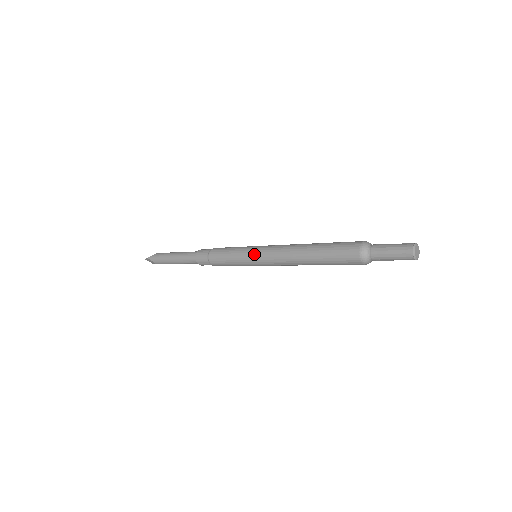
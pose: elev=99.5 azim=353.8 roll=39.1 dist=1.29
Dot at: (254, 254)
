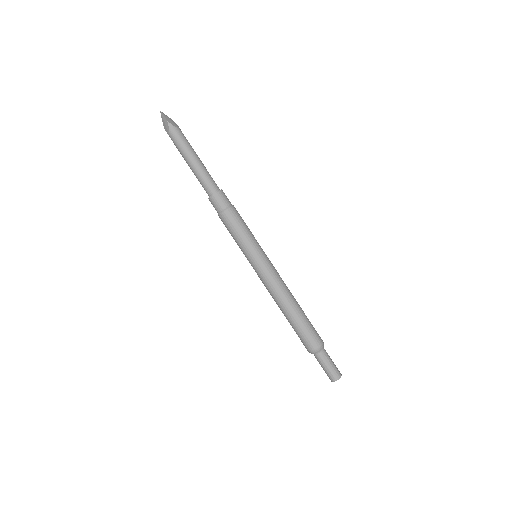
Dot at: (260, 261)
